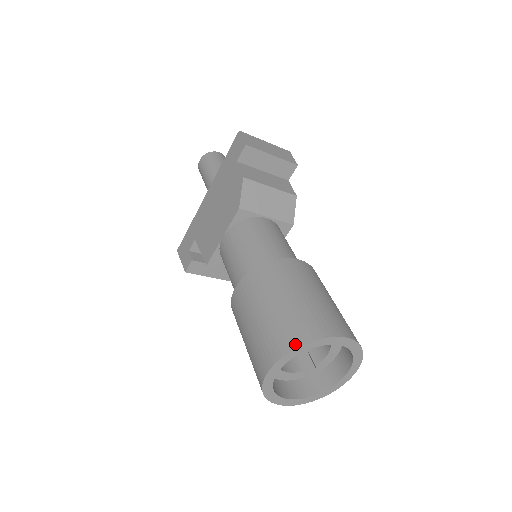
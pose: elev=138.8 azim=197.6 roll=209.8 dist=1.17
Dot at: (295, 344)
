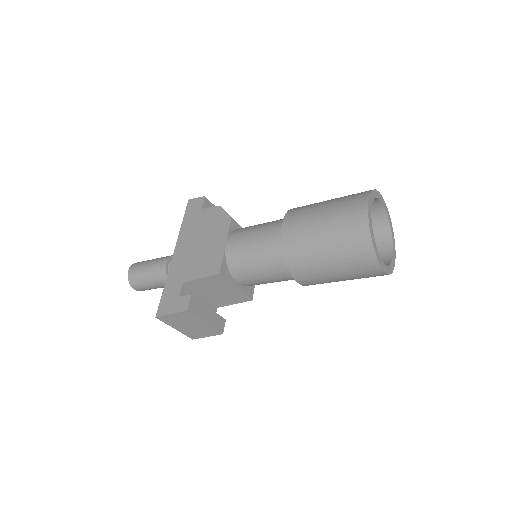
Dot at: (368, 191)
